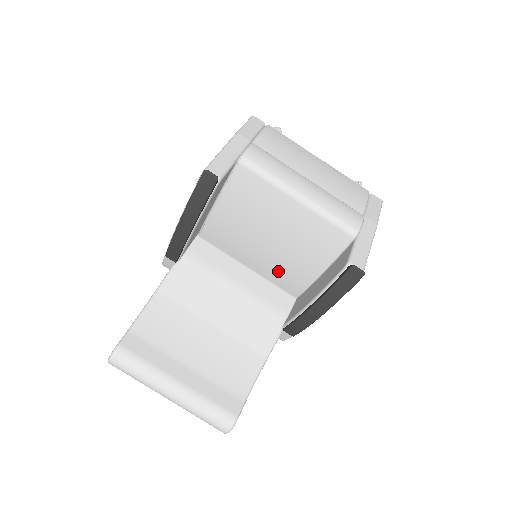
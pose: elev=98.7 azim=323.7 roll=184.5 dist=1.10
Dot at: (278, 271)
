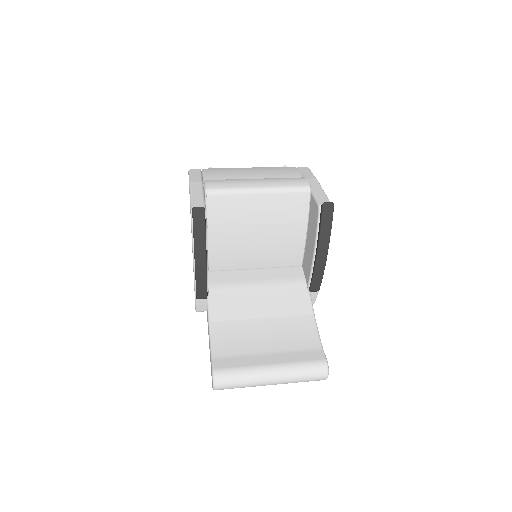
Dot at: (278, 254)
